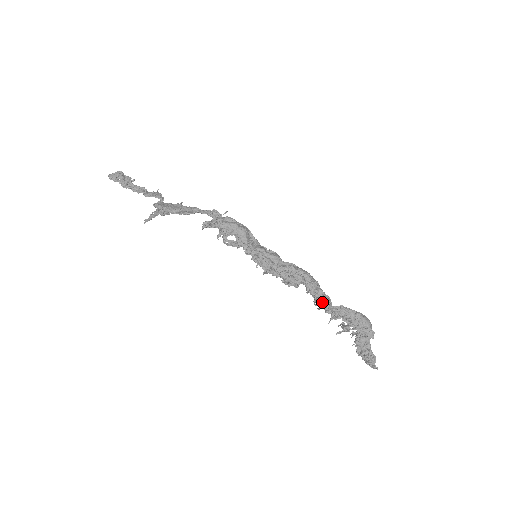
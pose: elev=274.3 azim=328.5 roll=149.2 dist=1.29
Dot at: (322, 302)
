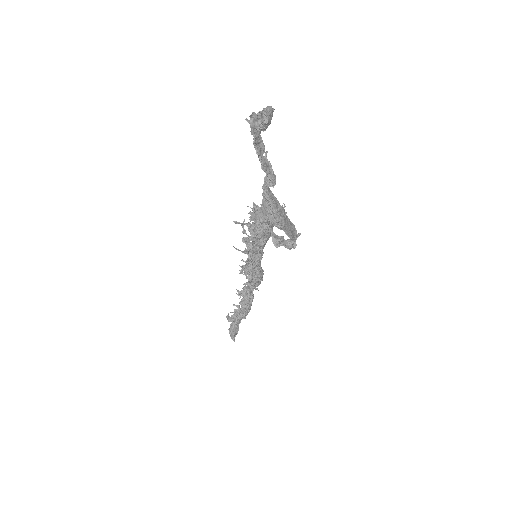
Dot at: (248, 295)
